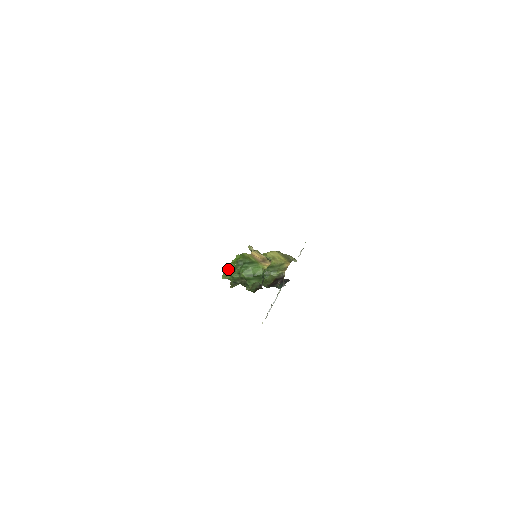
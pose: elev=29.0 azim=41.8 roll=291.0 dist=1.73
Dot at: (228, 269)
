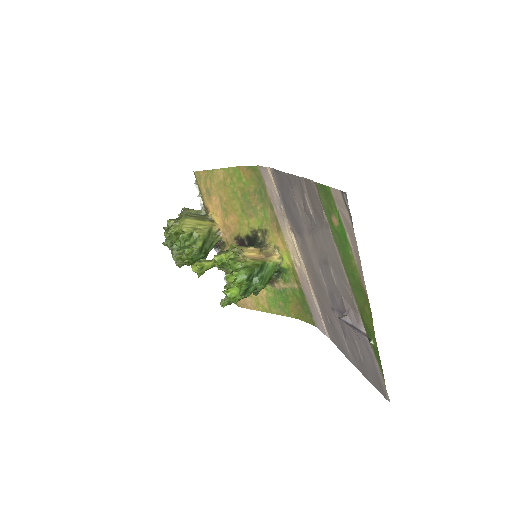
Dot at: (233, 294)
